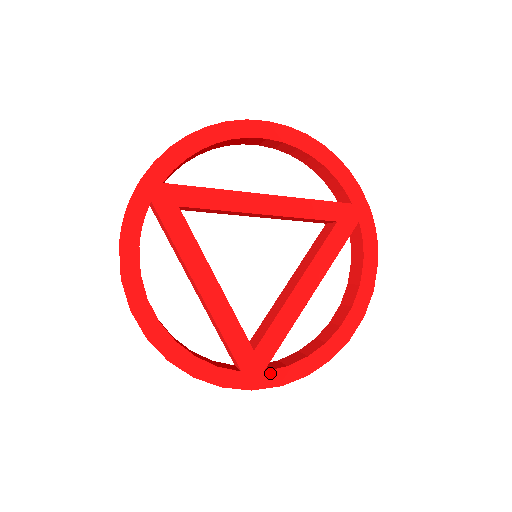
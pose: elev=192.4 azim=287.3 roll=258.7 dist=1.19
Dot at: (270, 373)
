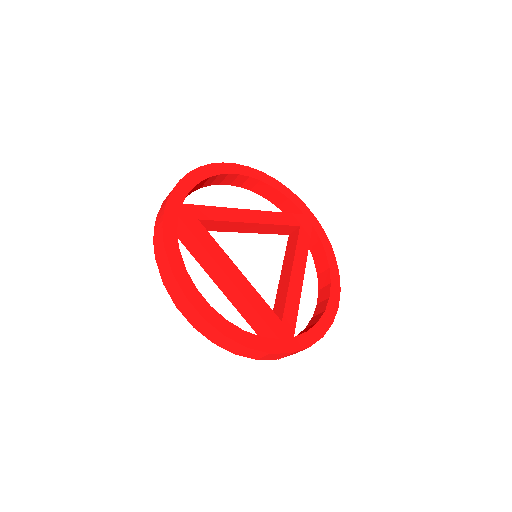
Dot at: (298, 338)
